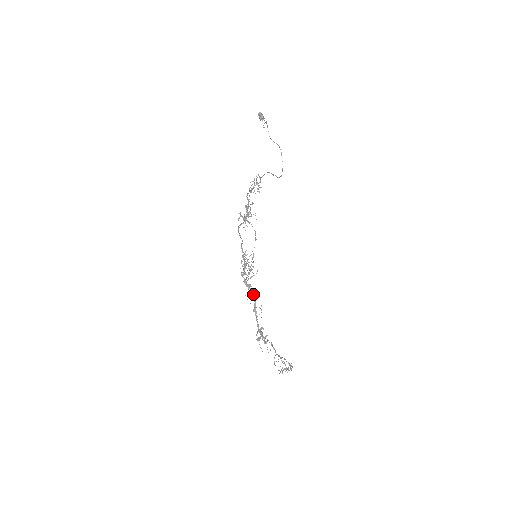
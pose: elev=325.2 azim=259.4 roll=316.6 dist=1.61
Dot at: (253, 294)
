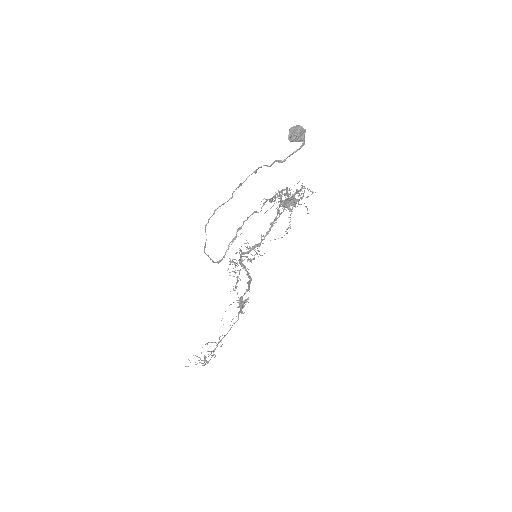
Dot at: (248, 274)
